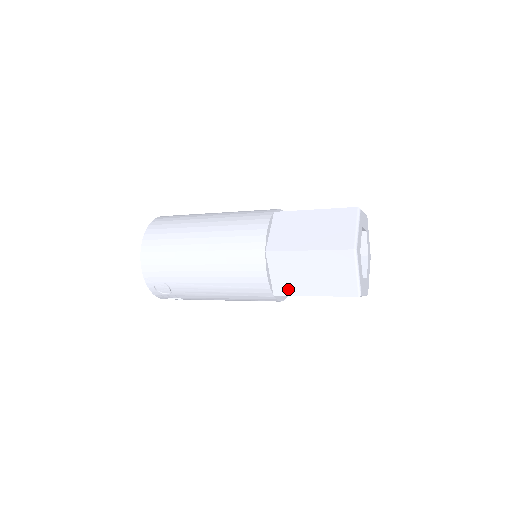
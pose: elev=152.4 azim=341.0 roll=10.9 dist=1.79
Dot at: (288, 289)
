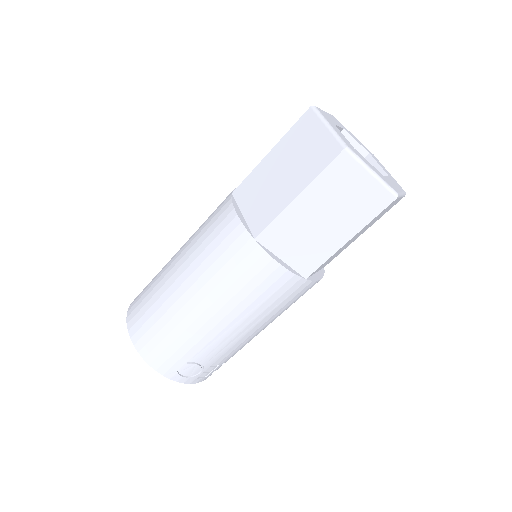
Dot at: (314, 259)
